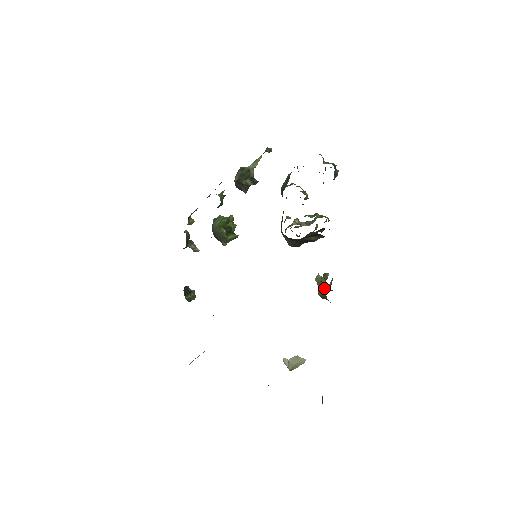
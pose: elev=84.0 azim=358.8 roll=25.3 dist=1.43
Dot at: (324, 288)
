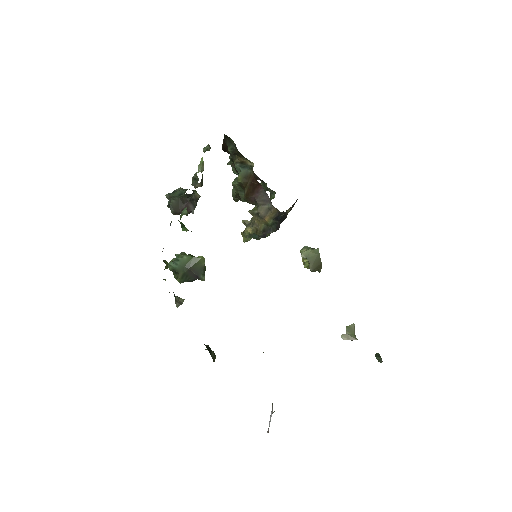
Dot at: (318, 254)
